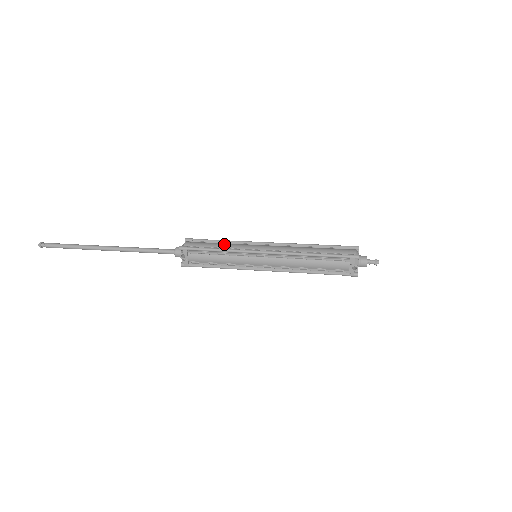
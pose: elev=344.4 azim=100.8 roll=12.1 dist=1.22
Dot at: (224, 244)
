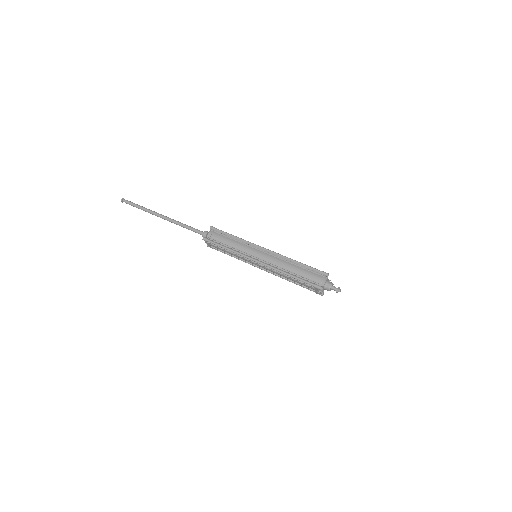
Dot at: (233, 243)
